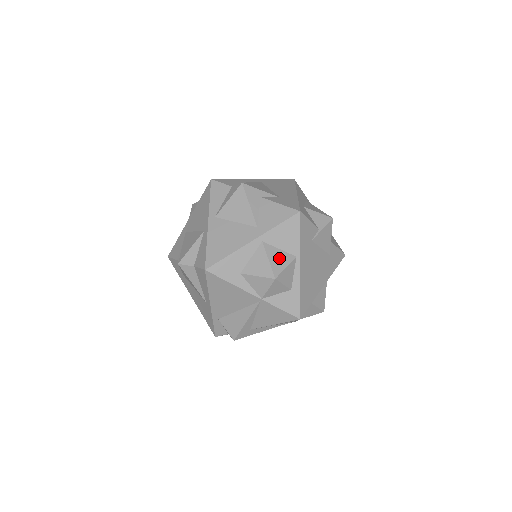
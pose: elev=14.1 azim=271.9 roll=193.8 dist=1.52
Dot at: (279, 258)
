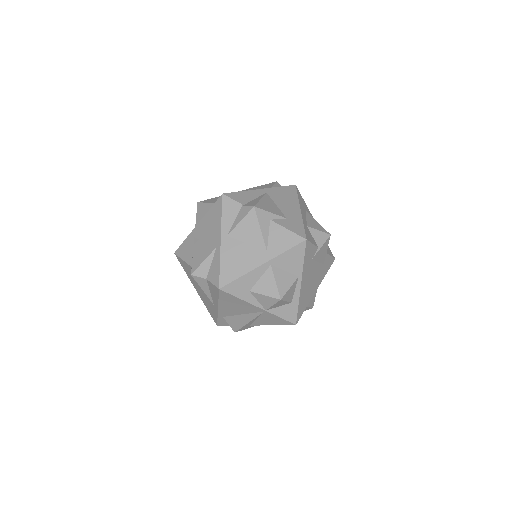
Dot at: (284, 280)
